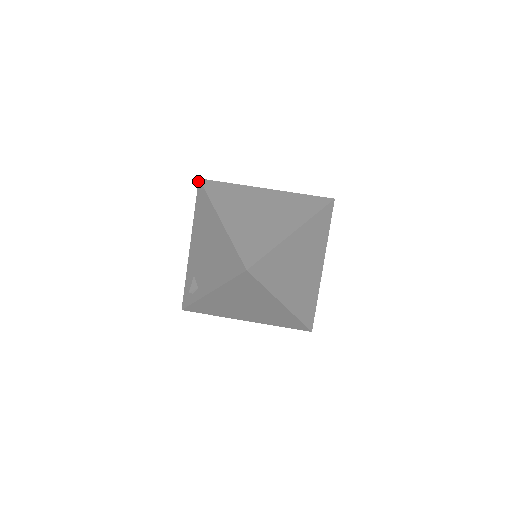
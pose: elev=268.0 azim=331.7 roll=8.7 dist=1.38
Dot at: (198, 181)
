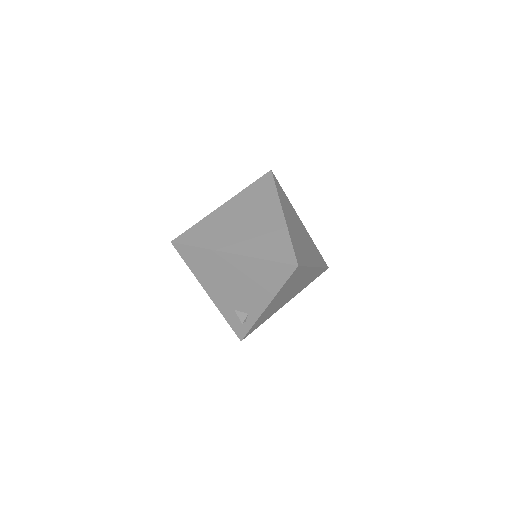
Dot at: (172, 244)
